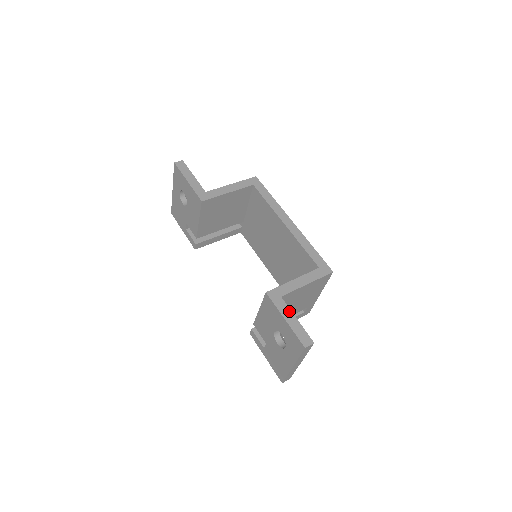
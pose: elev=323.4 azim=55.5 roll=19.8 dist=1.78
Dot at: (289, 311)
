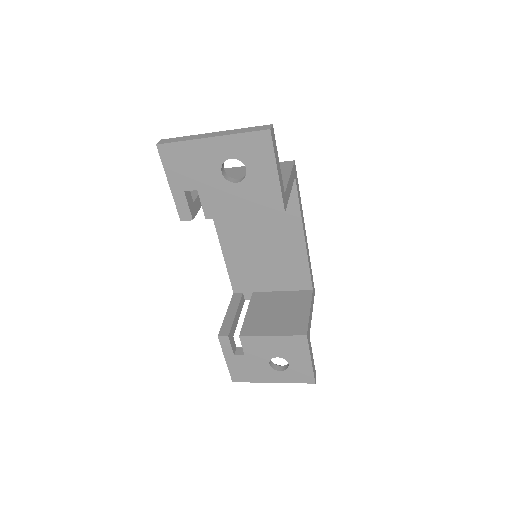
Dot at: occluded
